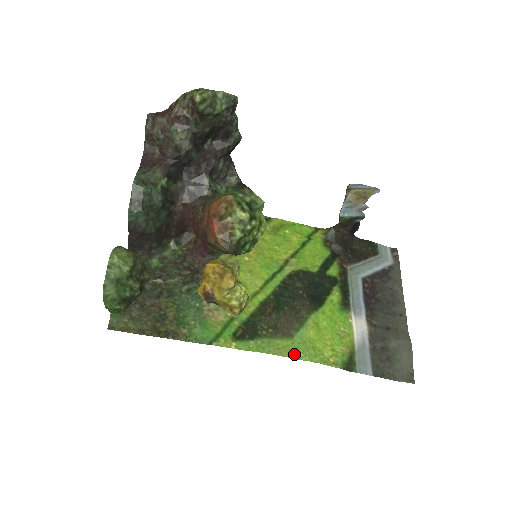
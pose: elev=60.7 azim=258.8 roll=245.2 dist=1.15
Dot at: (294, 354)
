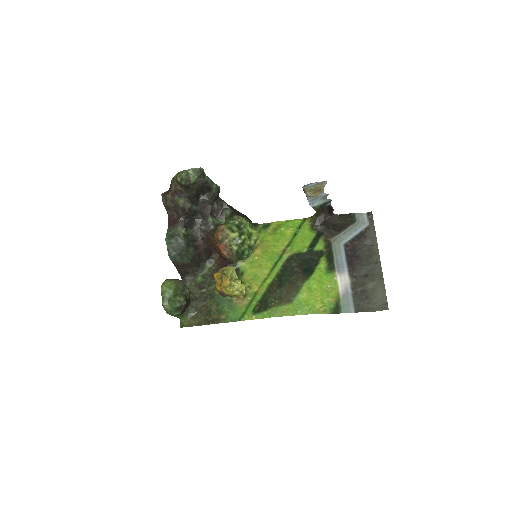
Dot at: (294, 313)
